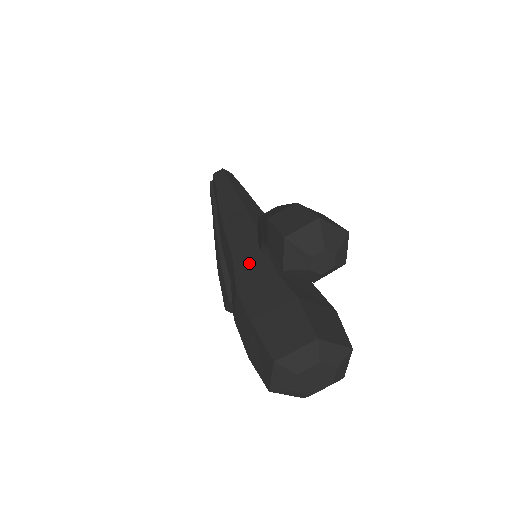
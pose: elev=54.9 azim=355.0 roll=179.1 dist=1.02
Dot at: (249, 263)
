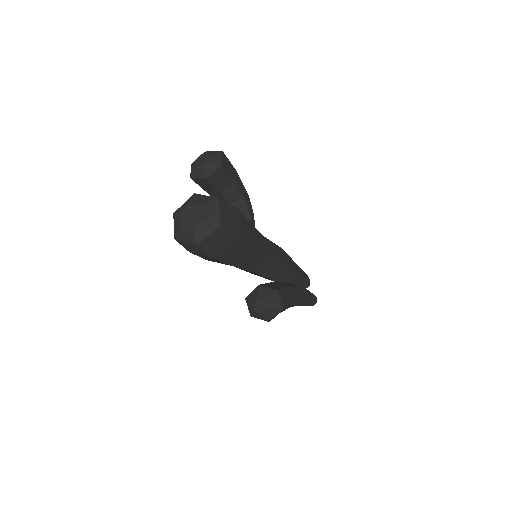
Dot at: occluded
